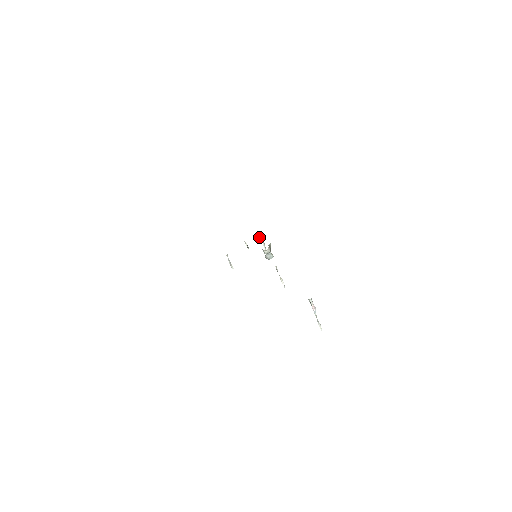
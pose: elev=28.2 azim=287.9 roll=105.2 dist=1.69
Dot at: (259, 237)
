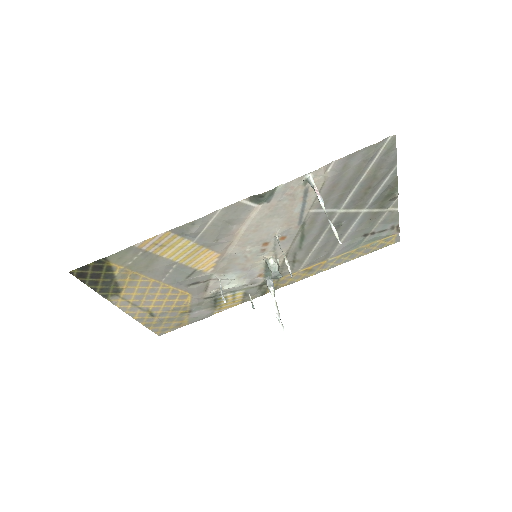
Dot at: (269, 286)
